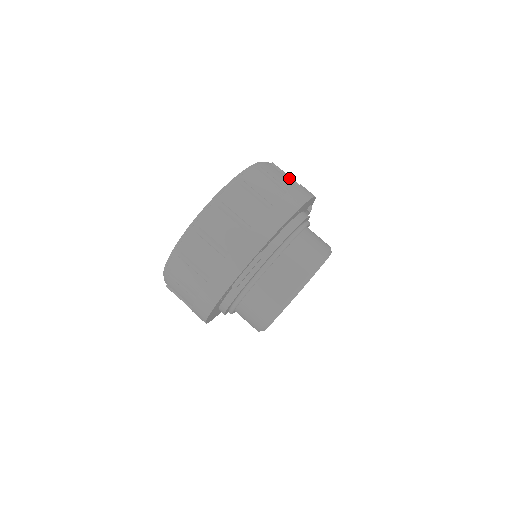
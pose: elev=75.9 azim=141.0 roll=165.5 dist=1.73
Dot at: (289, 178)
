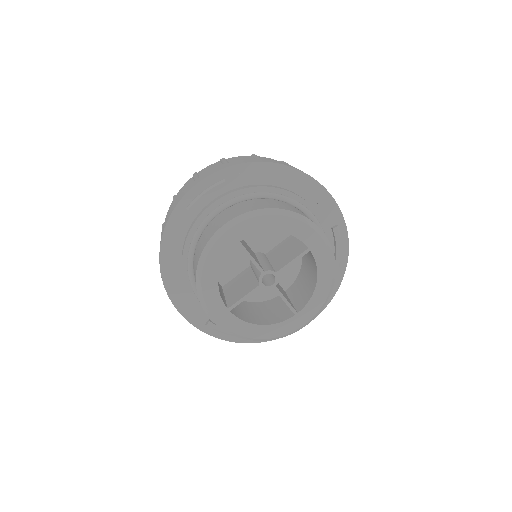
Dot at: occluded
